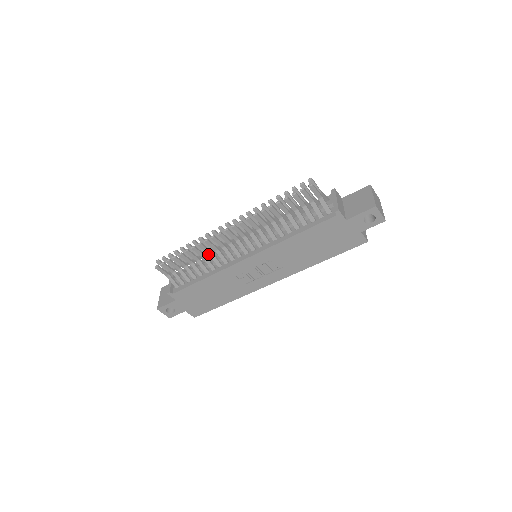
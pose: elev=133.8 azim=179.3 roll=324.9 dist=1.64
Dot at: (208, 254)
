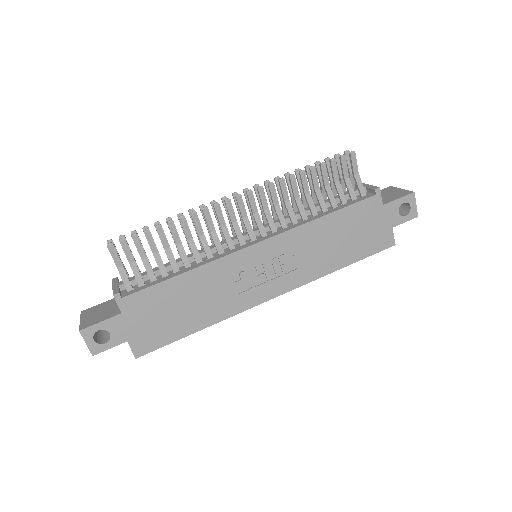
Dot at: occluded
